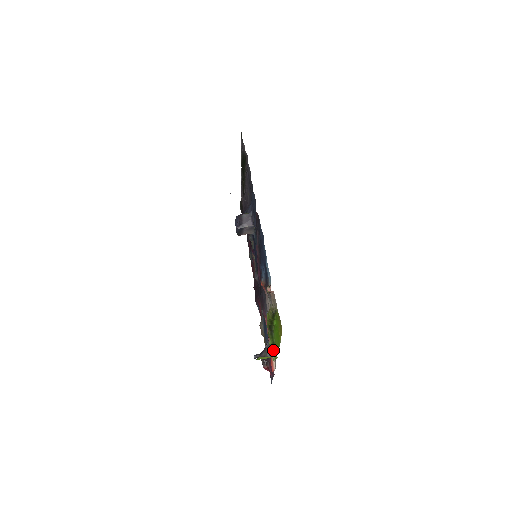
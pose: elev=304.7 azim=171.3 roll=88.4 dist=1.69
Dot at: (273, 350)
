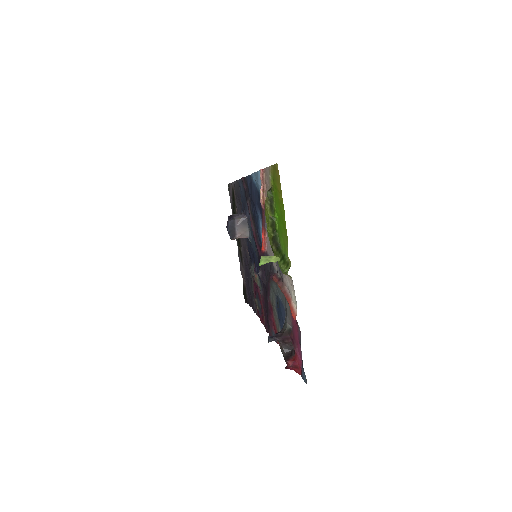
Dot at: (284, 262)
